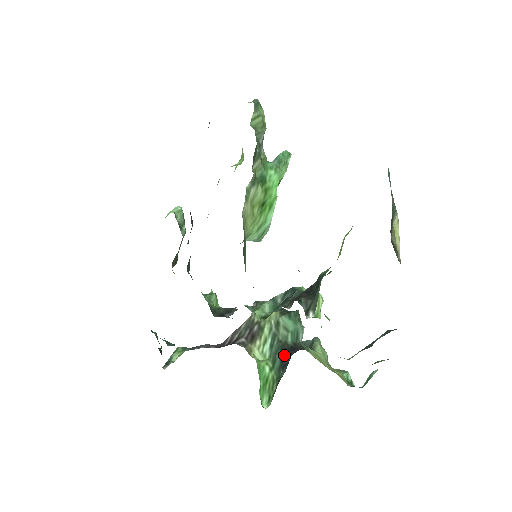
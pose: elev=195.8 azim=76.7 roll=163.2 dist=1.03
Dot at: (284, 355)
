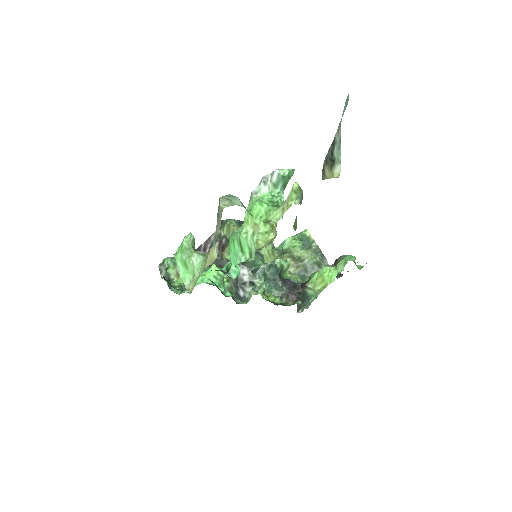
Dot at: occluded
